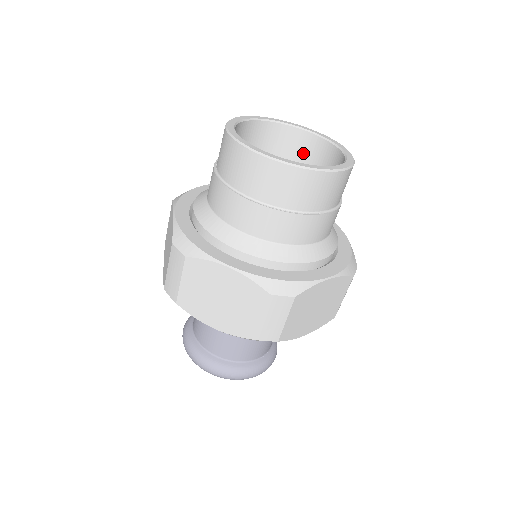
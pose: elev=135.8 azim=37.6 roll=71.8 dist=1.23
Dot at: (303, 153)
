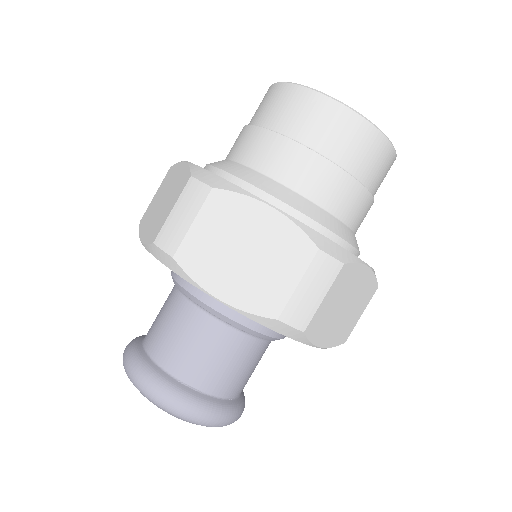
Dot at: occluded
